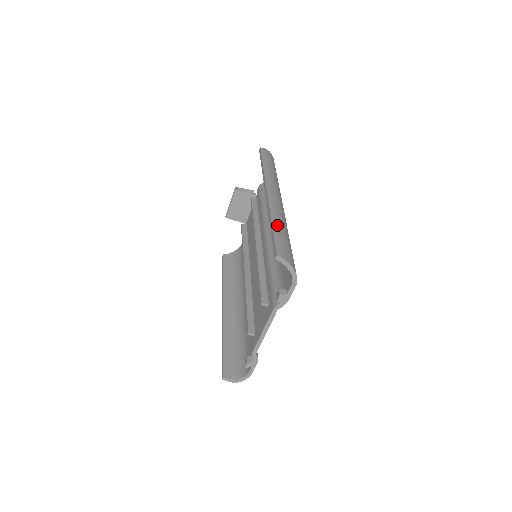
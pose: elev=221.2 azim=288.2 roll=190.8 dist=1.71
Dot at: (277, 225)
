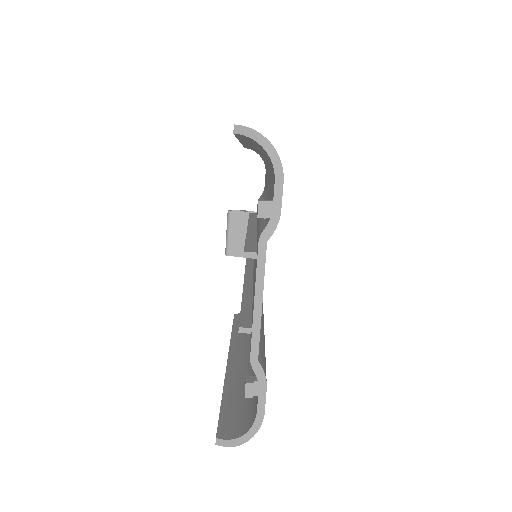
Dot at: occluded
